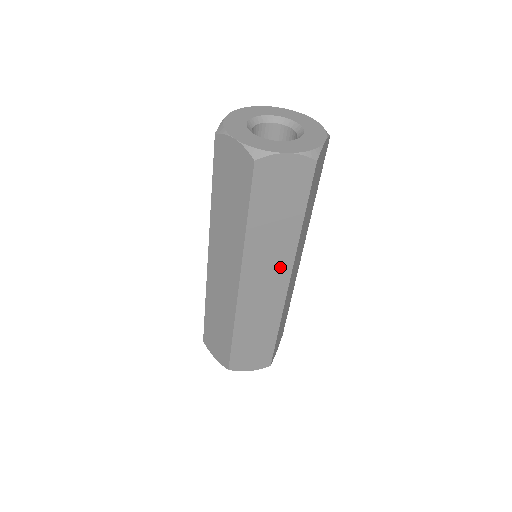
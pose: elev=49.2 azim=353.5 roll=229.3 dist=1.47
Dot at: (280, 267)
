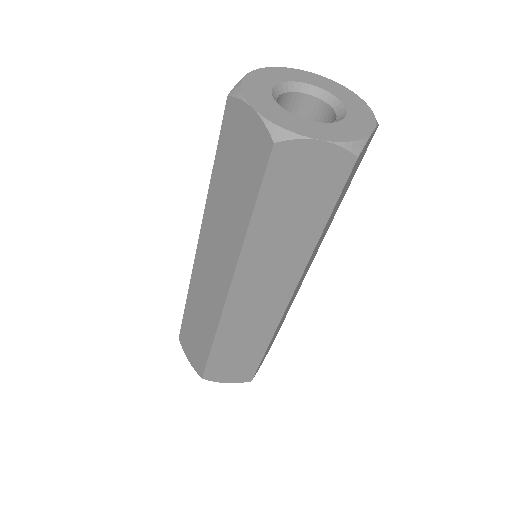
Dot at: (283, 279)
